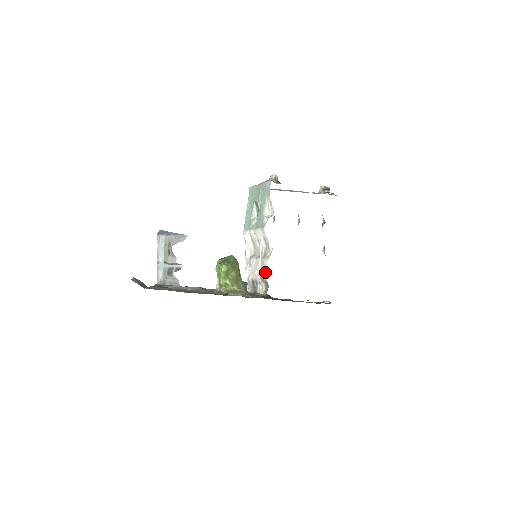
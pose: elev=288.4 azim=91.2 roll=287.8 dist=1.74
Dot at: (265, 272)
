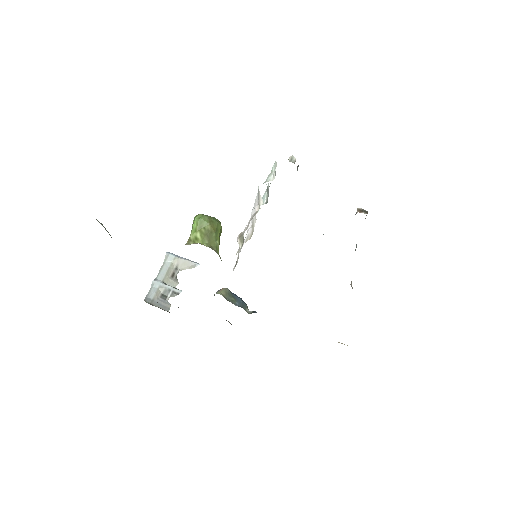
Dot at: occluded
